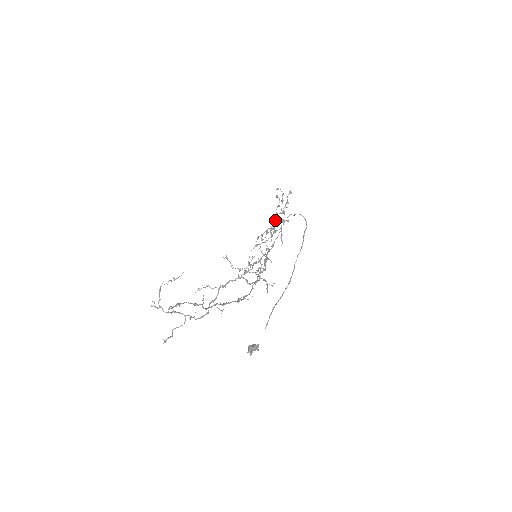
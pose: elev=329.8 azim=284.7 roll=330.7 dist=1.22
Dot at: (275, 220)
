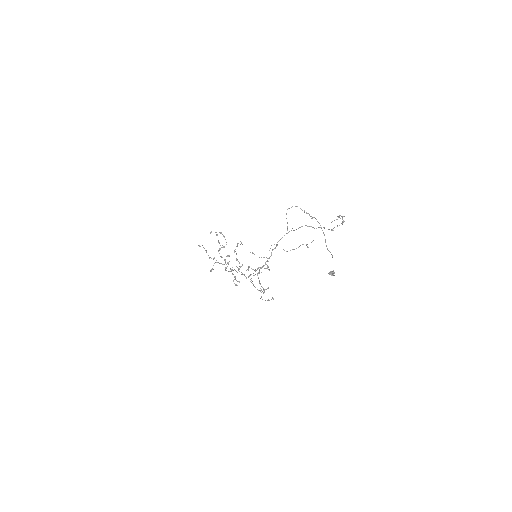
Dot at: (214, 257)
